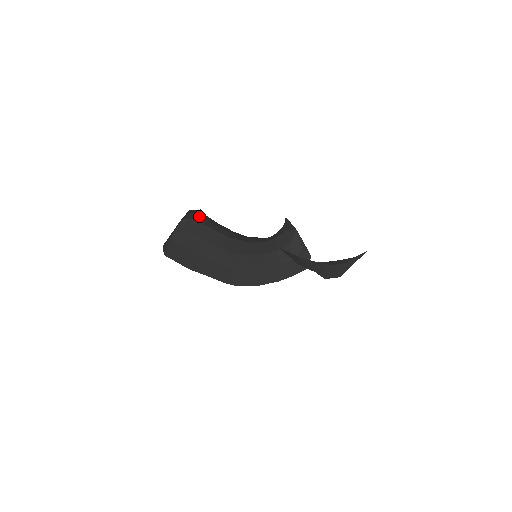
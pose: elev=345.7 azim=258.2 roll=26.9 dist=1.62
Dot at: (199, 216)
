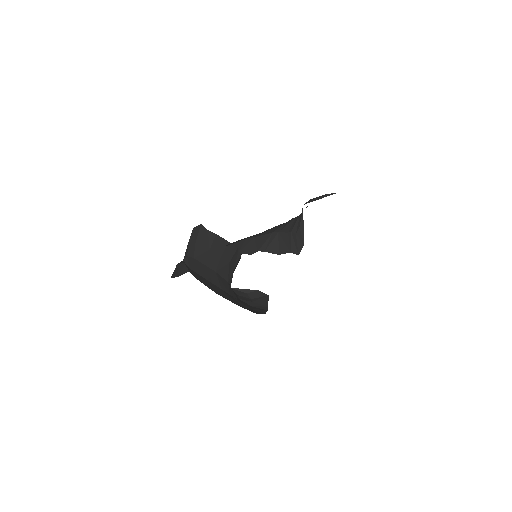
Dot at: (196, 245)
